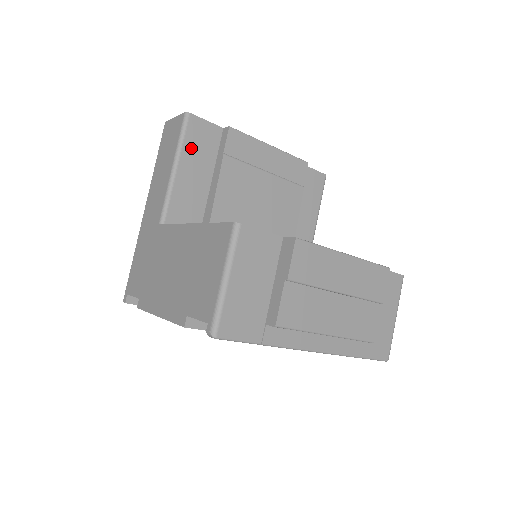
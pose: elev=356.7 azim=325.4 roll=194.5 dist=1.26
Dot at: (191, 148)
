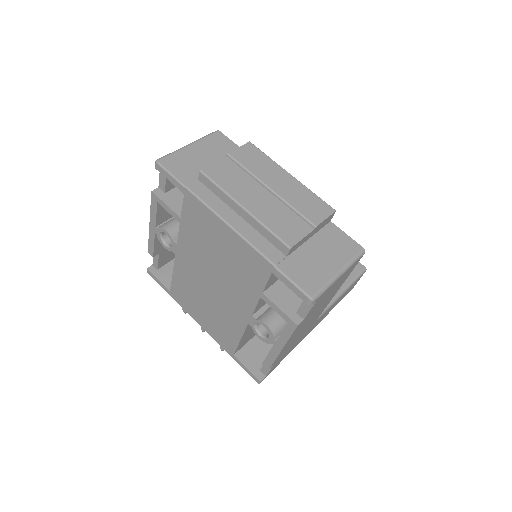
Dot at: occluded
